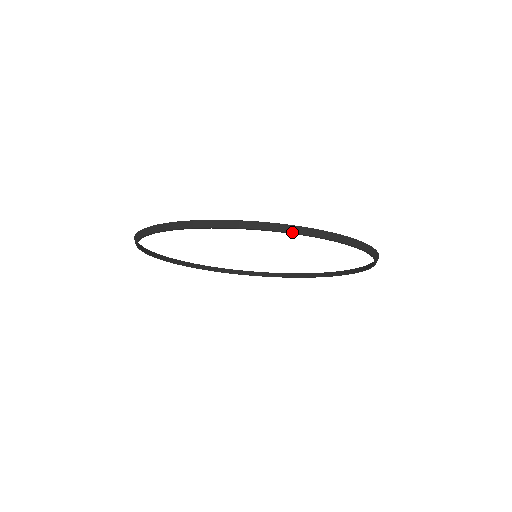
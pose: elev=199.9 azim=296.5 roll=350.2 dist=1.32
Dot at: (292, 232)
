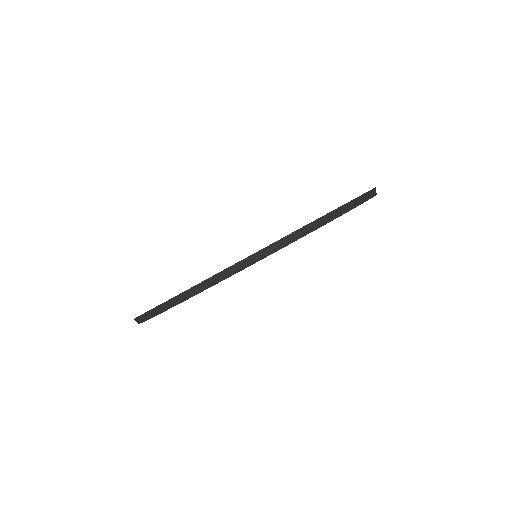
Dot at: (344, 213)
